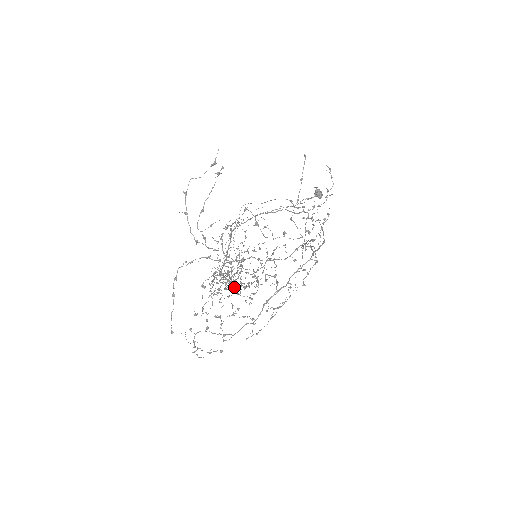
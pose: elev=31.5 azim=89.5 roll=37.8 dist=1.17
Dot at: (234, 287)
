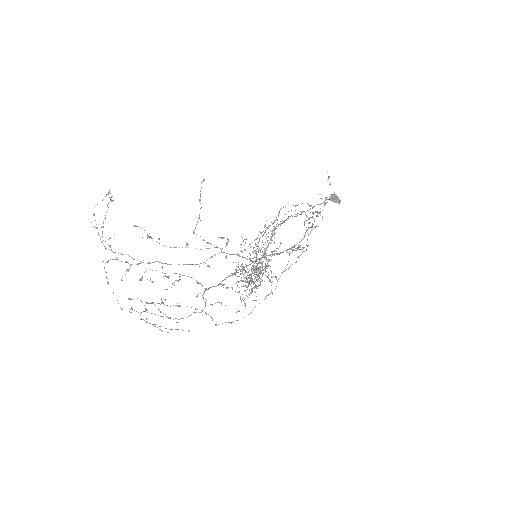
Dot at: (152, 282)
